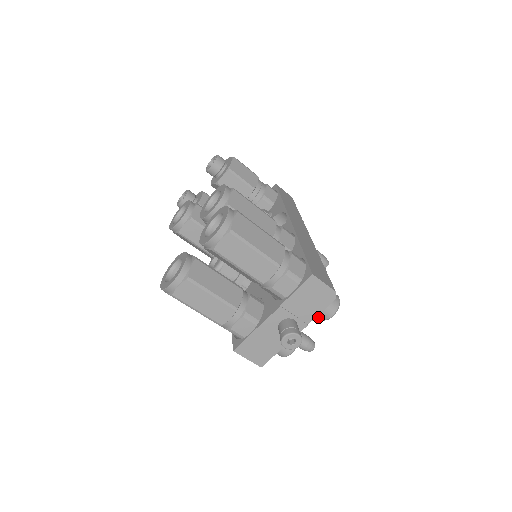
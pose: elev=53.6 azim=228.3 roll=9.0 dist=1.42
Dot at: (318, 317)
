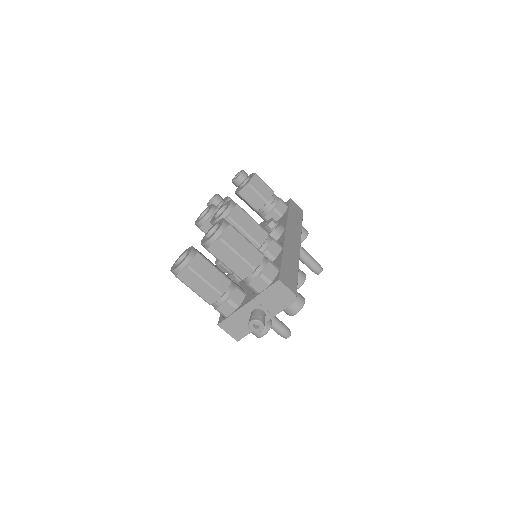
Dot at: (286, 312)
